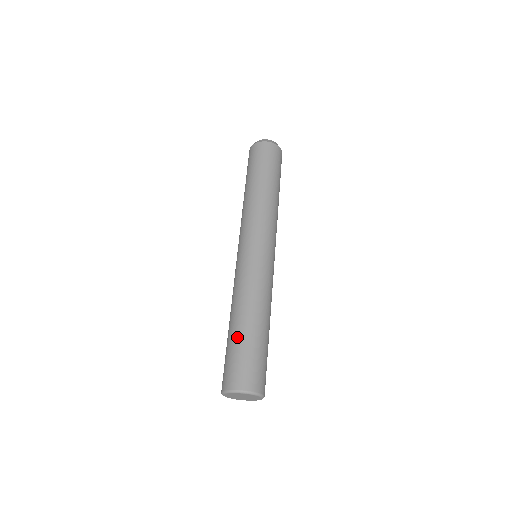
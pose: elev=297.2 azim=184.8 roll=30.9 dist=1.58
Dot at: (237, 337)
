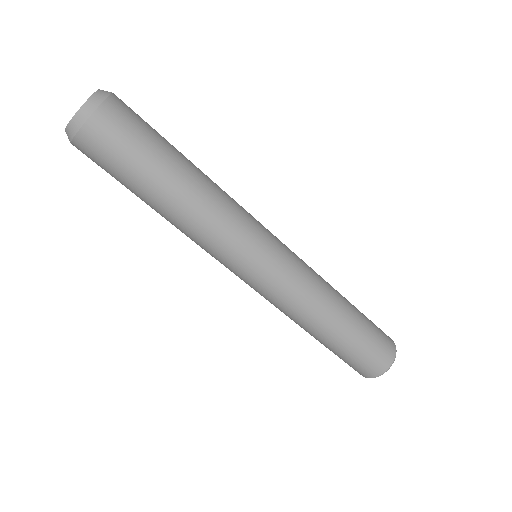
Dot at: (347, 341)
